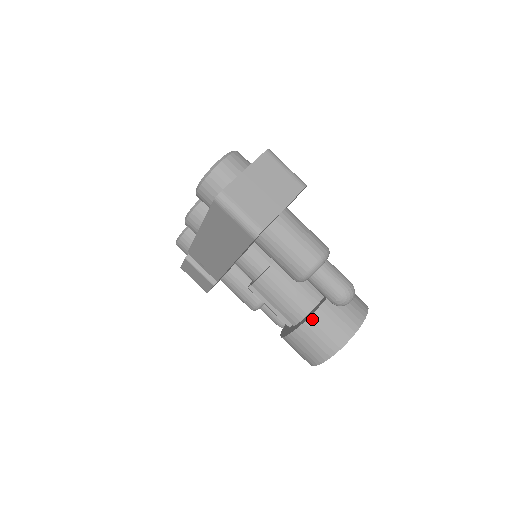
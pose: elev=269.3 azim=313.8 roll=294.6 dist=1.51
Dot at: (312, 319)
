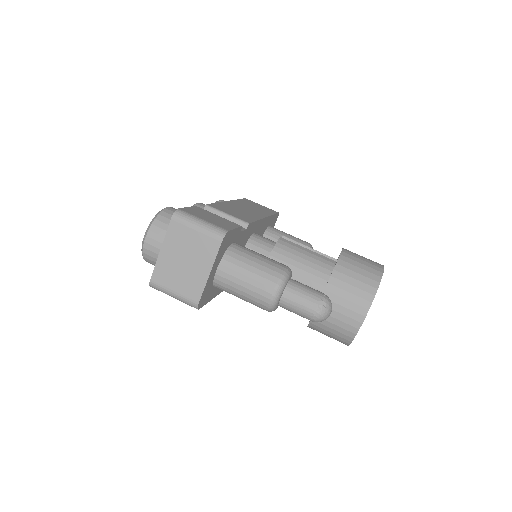
Dot at: occluded
